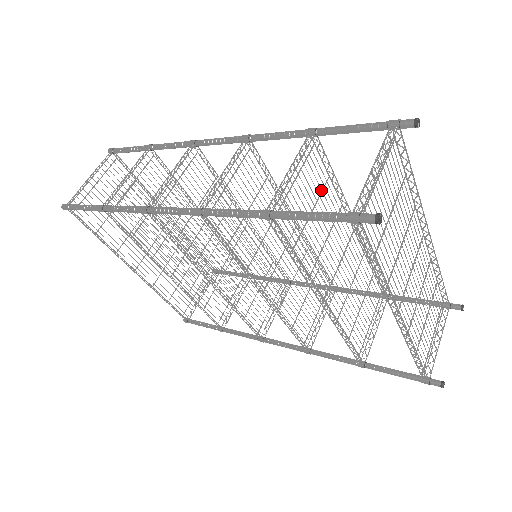
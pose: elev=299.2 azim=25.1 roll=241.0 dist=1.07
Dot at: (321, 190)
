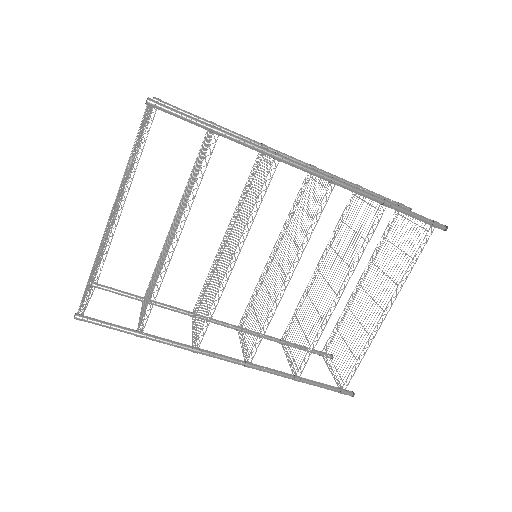
Dot at: (344, 223)
